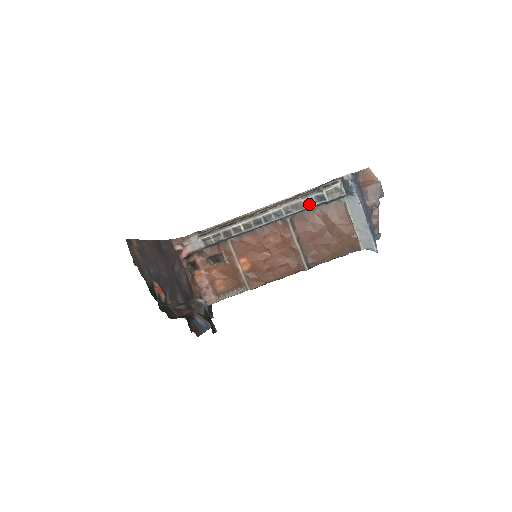
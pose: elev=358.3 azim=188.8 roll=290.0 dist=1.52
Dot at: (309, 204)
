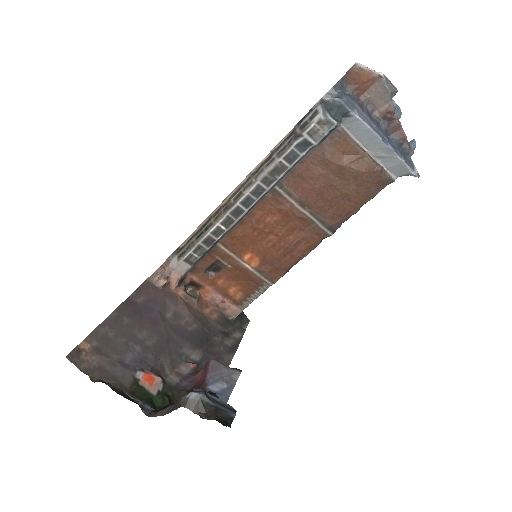
Dot at: (292, 160)
